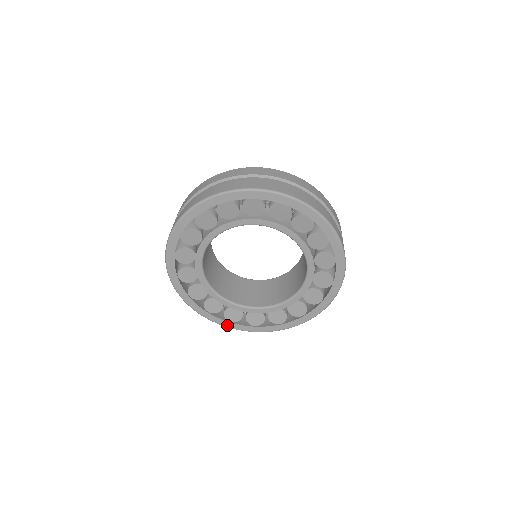
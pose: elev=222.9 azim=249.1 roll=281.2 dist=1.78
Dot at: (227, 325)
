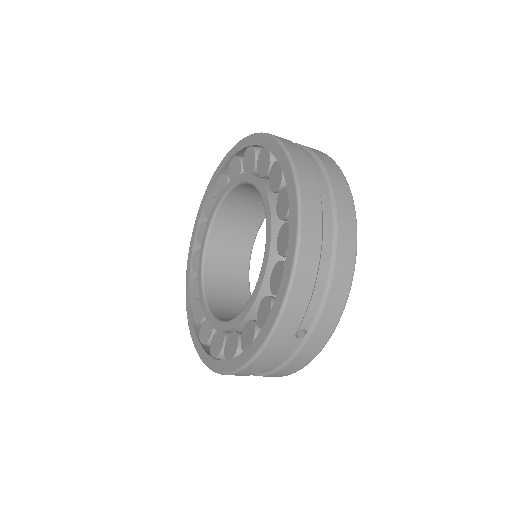
Dot at: (226, 369)
